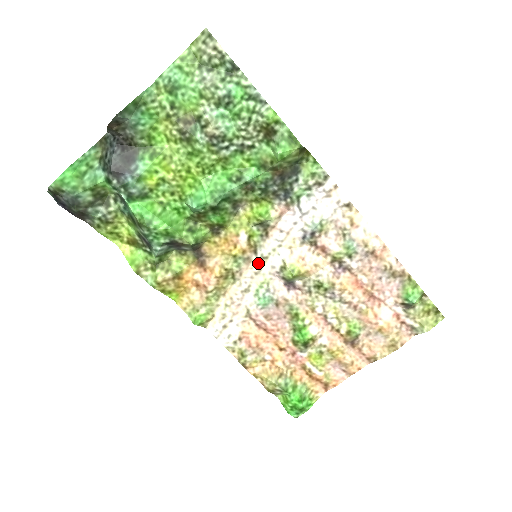
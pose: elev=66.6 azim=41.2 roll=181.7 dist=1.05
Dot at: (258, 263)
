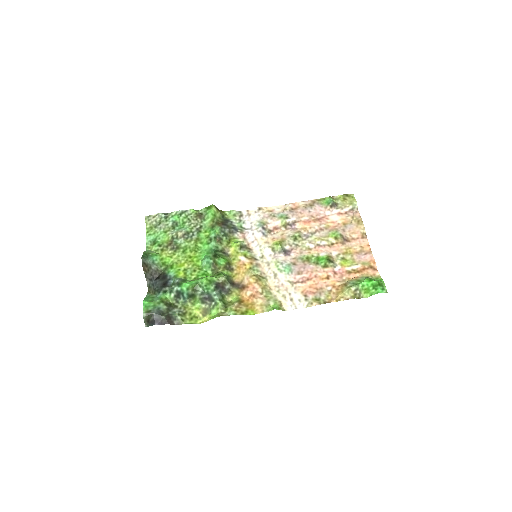
Dot at: (263, 262)
